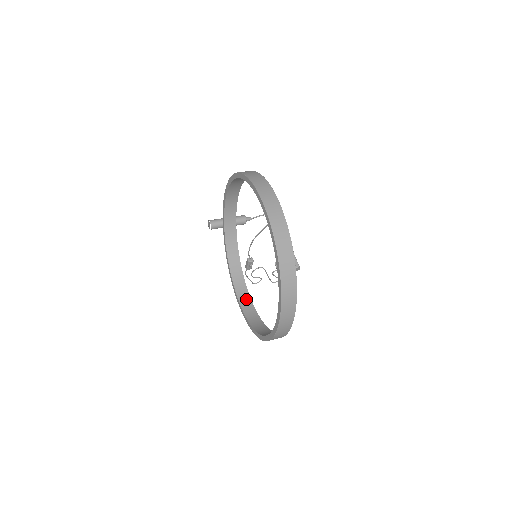
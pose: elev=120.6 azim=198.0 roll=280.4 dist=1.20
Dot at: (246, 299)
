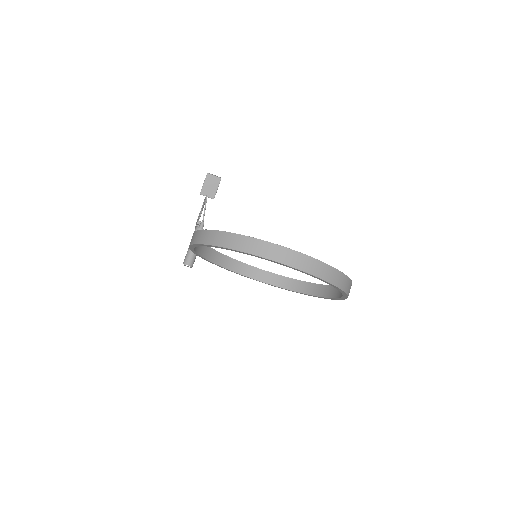
Dot at: (261, 274)
